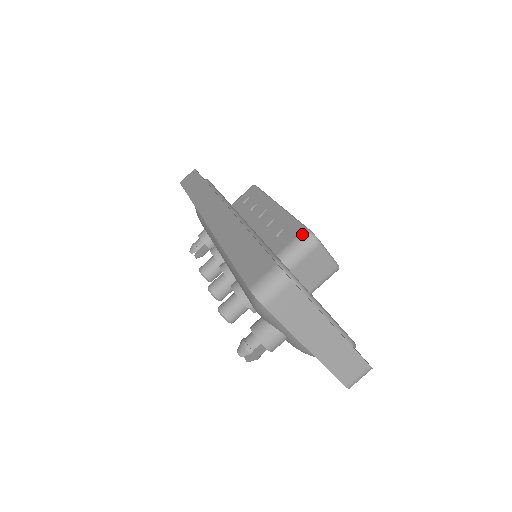
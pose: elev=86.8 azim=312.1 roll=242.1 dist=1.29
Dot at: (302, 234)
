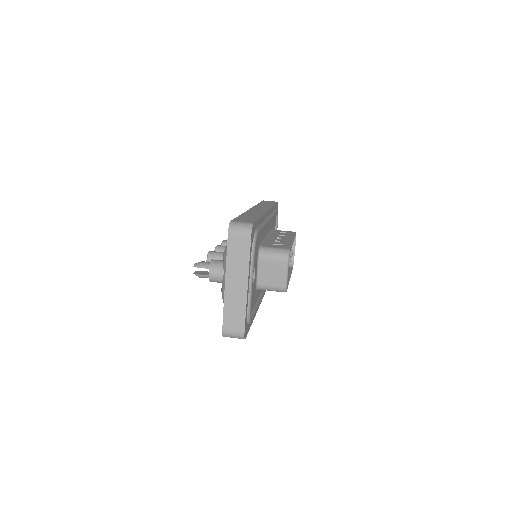
Dot at: (284, 249)
